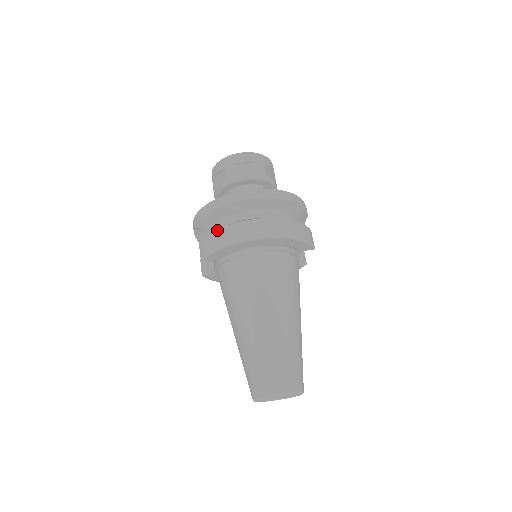
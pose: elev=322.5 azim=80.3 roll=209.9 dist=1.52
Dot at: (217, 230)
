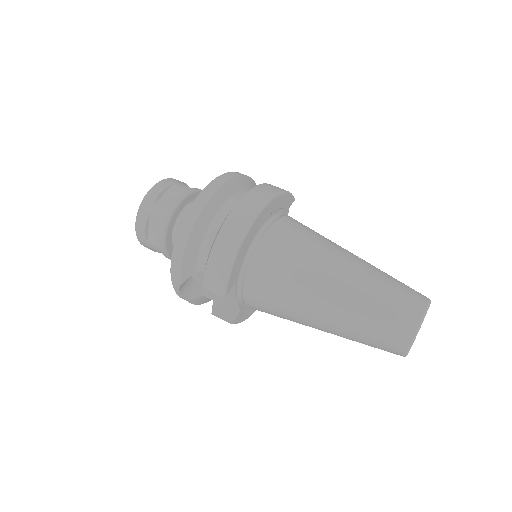
Dot at: (211, 252)
